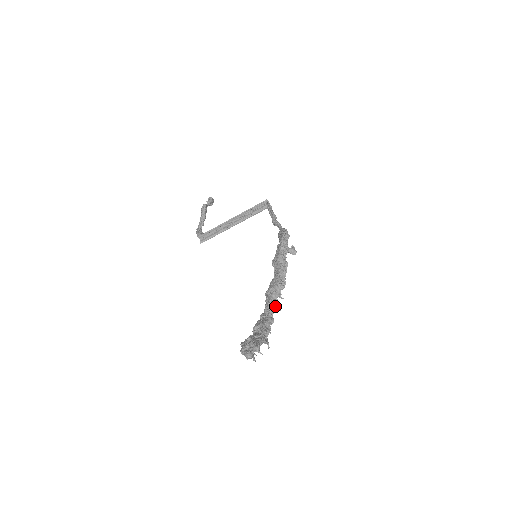
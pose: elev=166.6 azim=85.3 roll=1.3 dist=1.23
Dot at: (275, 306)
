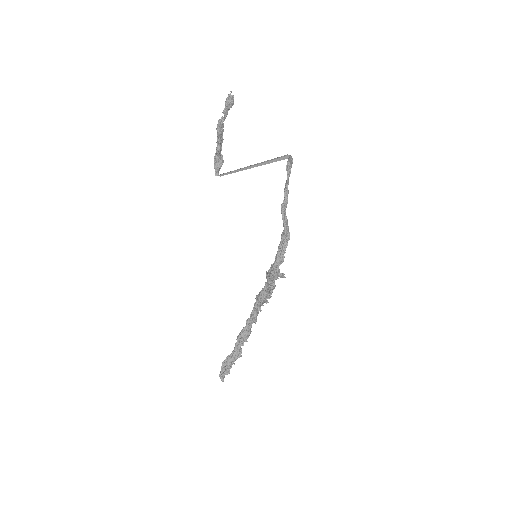
Dot at: (260, 311)
